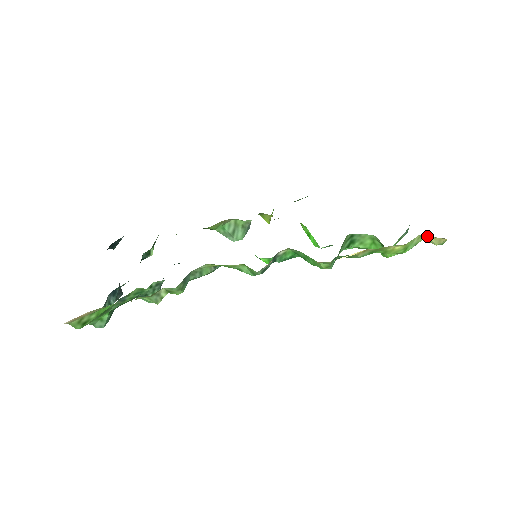
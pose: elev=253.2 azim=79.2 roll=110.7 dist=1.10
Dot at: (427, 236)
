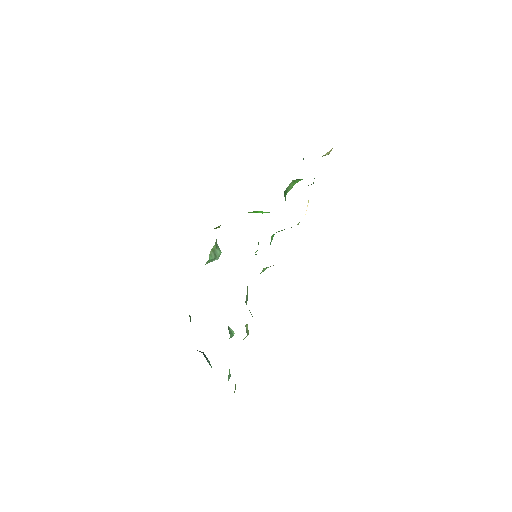
Dot at: occluded
